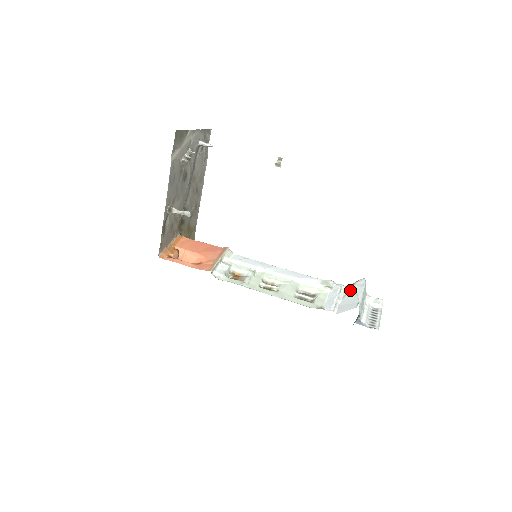
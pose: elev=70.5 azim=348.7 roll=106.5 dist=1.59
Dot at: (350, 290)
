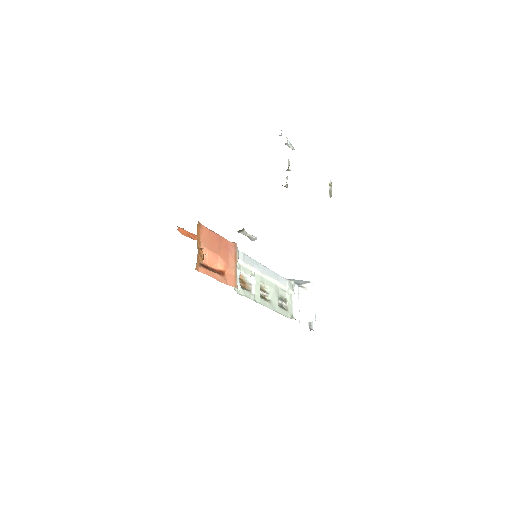
Dot at: (305, 295)
